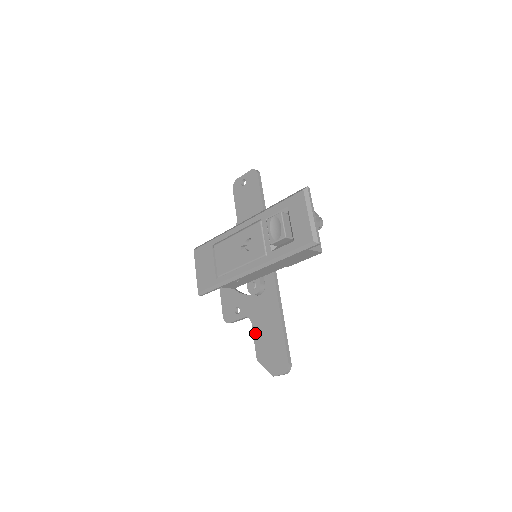
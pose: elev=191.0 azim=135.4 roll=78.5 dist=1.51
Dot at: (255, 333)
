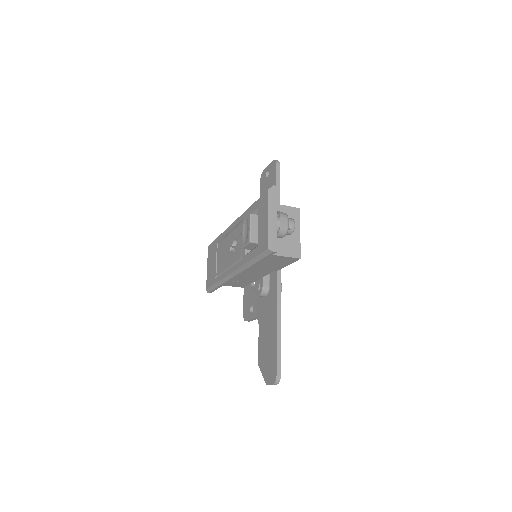
Dot at: (259, 336)
